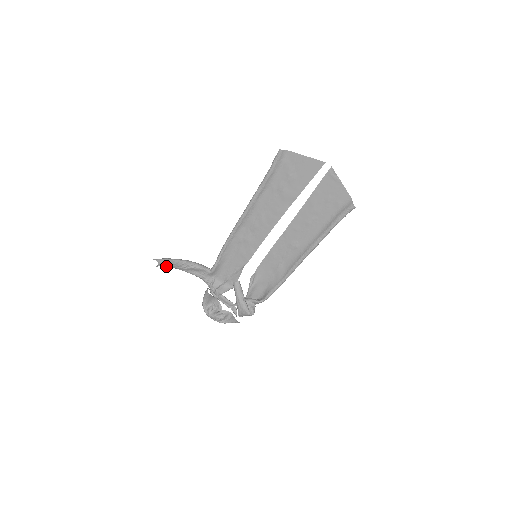
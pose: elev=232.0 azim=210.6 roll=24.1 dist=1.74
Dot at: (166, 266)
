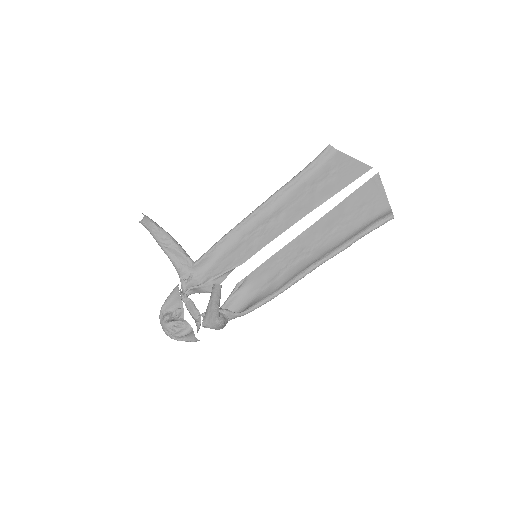
Dot at: (149, 231)
